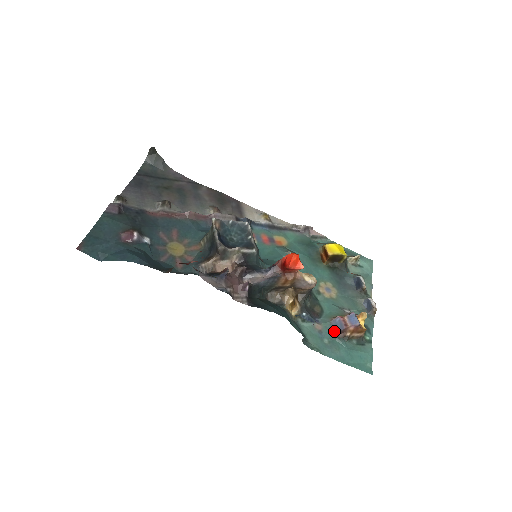
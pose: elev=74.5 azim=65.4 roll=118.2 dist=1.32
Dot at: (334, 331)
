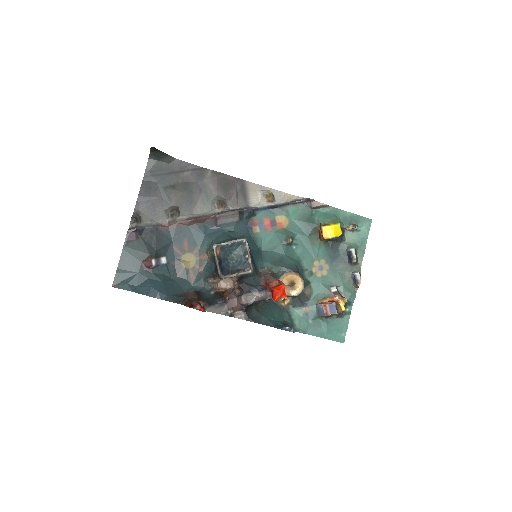
Dot at: (318, 313)
